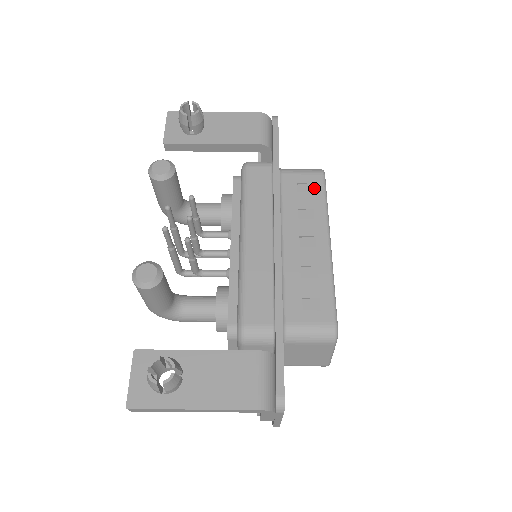
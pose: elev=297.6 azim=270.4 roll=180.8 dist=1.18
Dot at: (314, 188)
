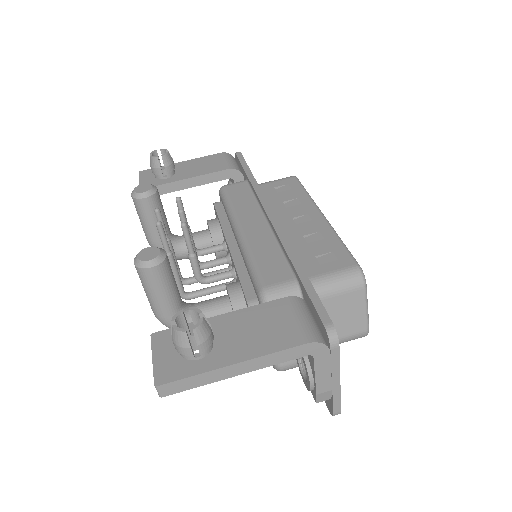
Dot at: (291, 186)
